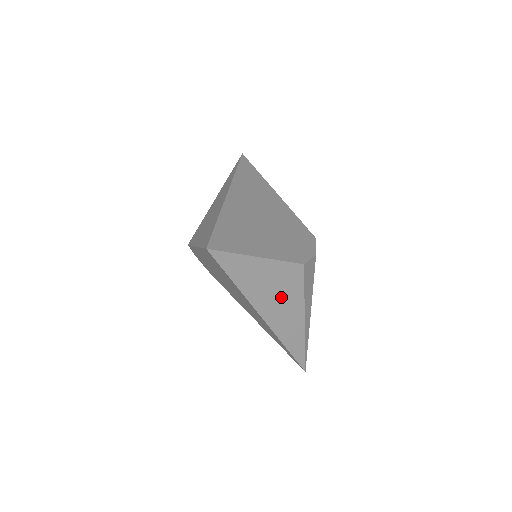
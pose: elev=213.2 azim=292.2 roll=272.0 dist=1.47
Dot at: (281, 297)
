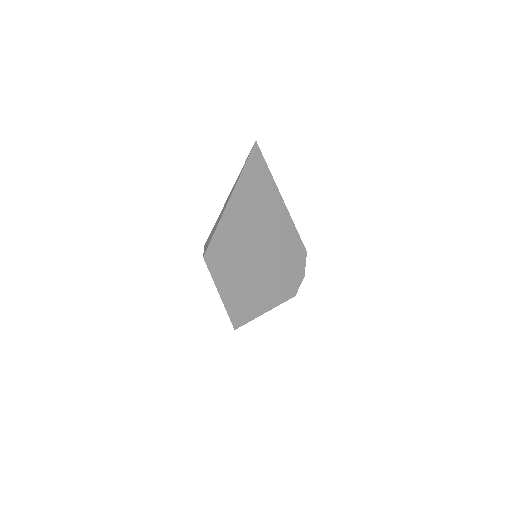
Dot at: occluded
